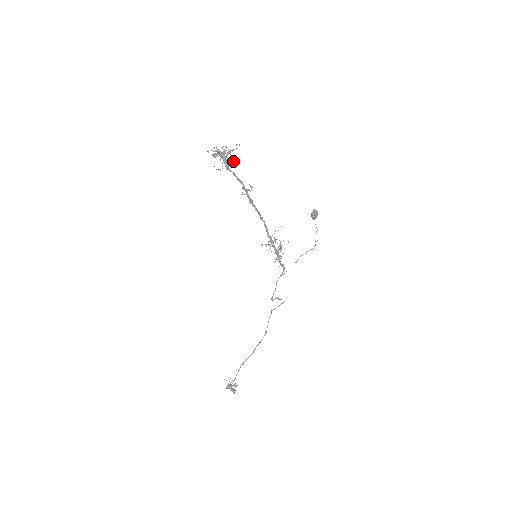
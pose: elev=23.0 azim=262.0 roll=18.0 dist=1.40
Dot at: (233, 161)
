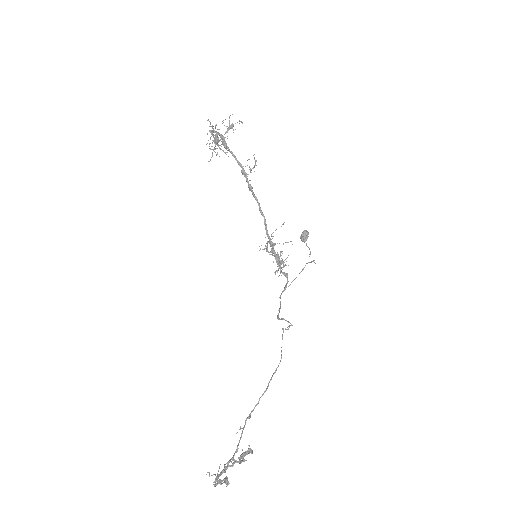
Dot at: (225, 152)
